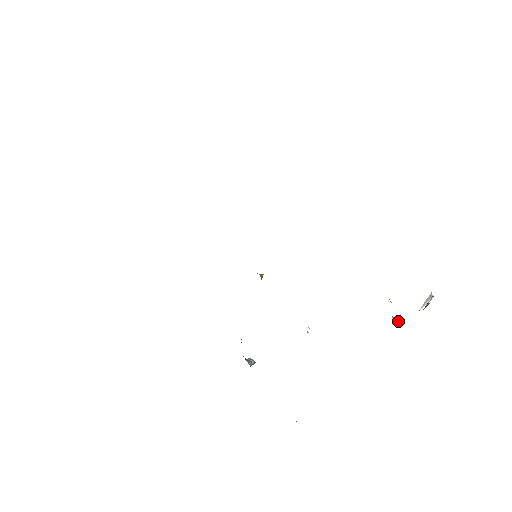
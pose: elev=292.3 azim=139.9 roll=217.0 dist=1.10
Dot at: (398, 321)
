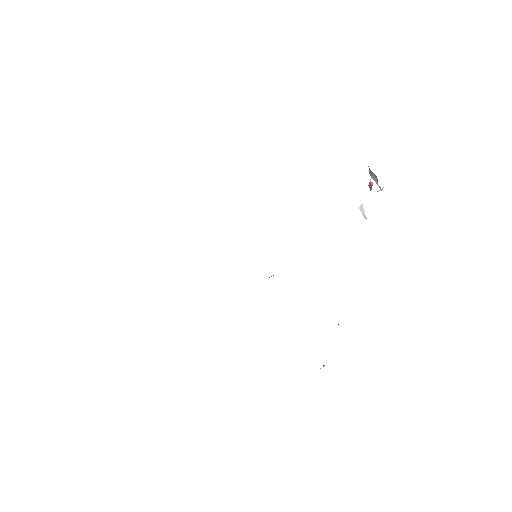
Dot at: occluded
